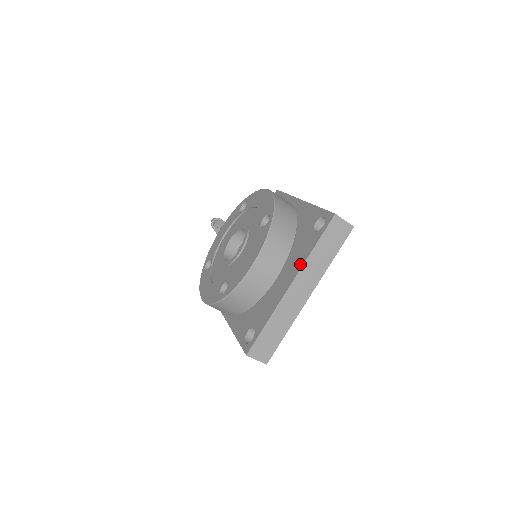
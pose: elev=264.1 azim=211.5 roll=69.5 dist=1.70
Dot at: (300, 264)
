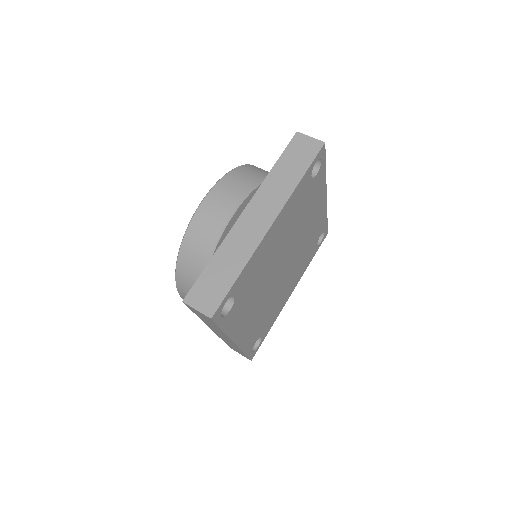
Dot at: occluded
